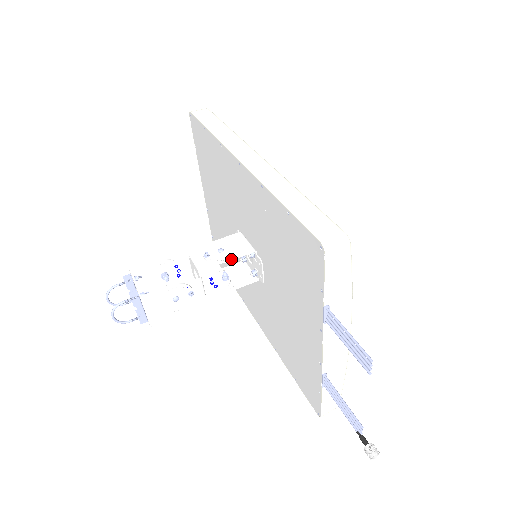
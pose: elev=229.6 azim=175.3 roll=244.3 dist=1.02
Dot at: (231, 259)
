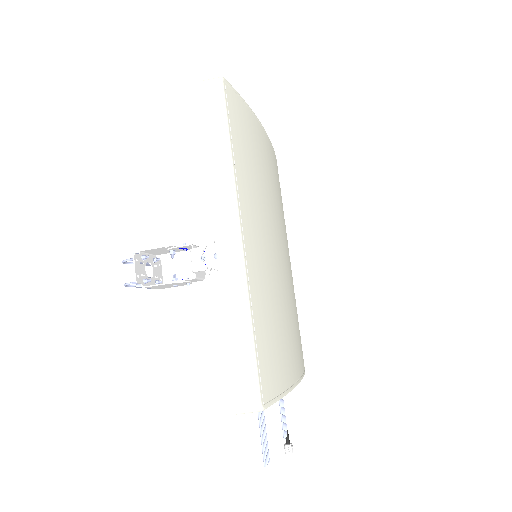
Dot at: occluded
